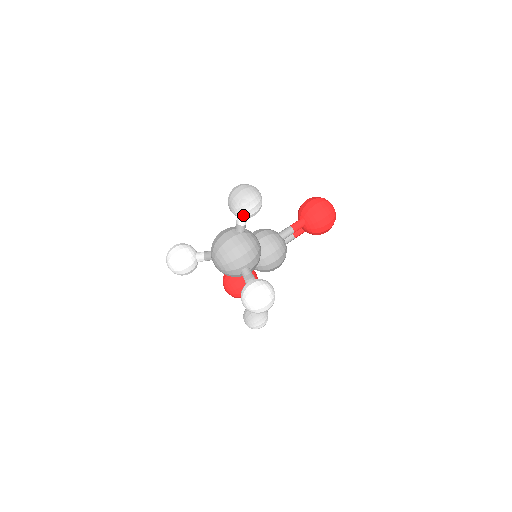
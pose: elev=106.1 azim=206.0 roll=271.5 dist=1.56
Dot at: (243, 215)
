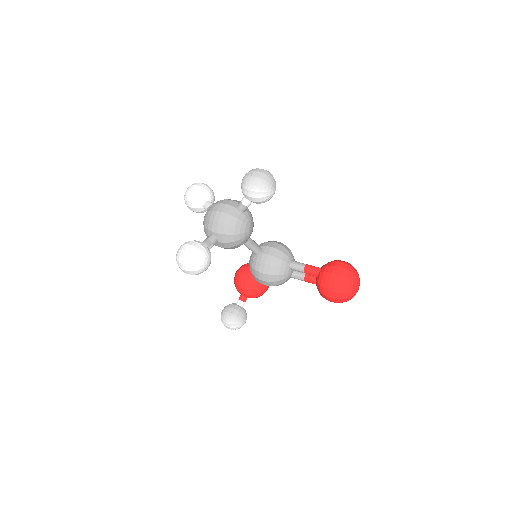
Dot at: (243, 191)
